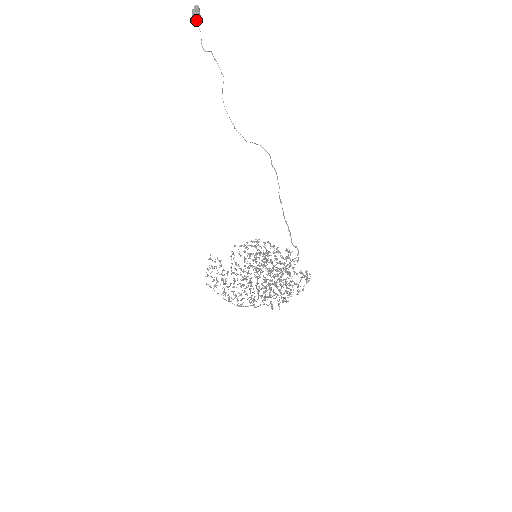
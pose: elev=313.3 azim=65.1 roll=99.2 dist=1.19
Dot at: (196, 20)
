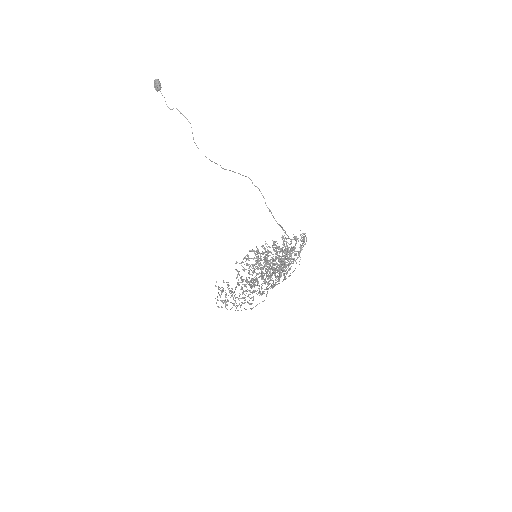
Dot at: (159, 90)
